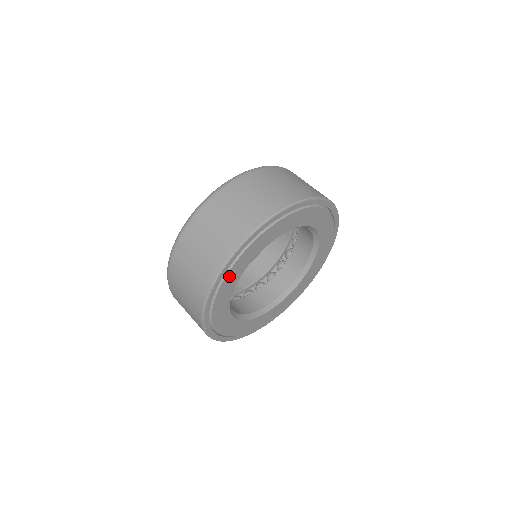
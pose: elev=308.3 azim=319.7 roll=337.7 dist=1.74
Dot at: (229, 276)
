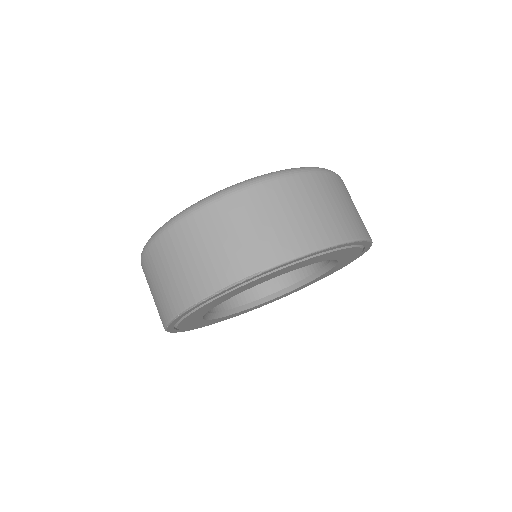
Dot at: (214, 301)
